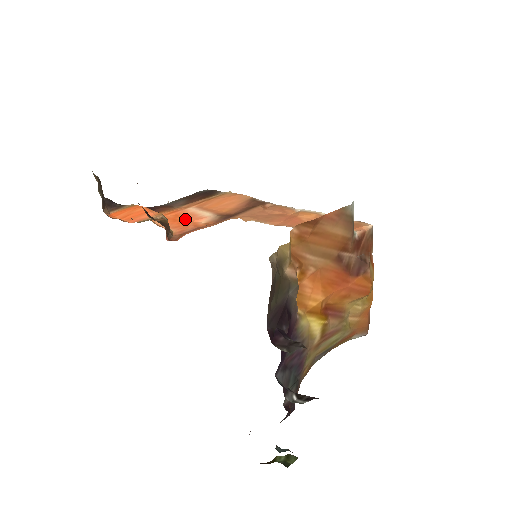
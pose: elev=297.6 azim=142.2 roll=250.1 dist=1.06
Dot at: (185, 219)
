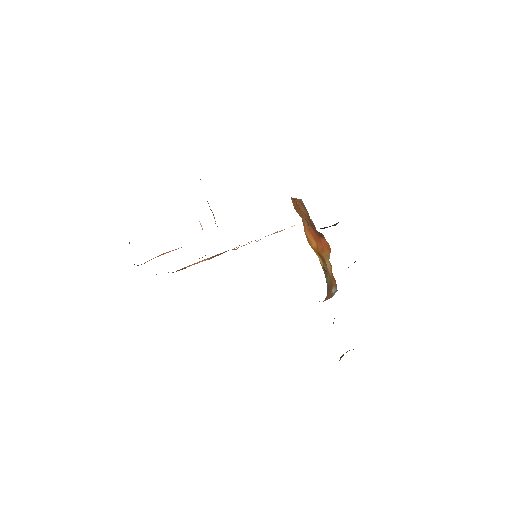
Dot at: occluded
